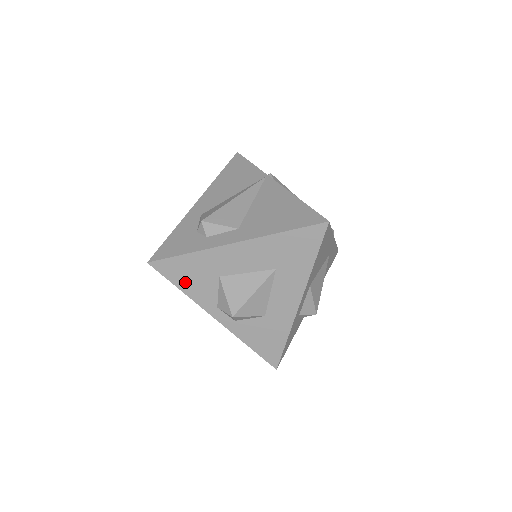
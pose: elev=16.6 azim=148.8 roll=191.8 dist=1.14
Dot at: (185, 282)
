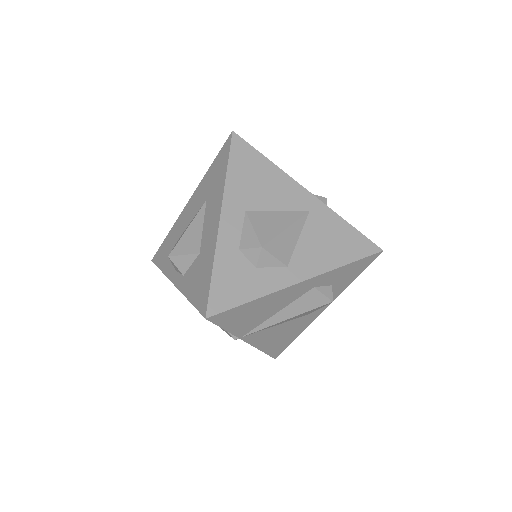
Dot at: (164, 261)
